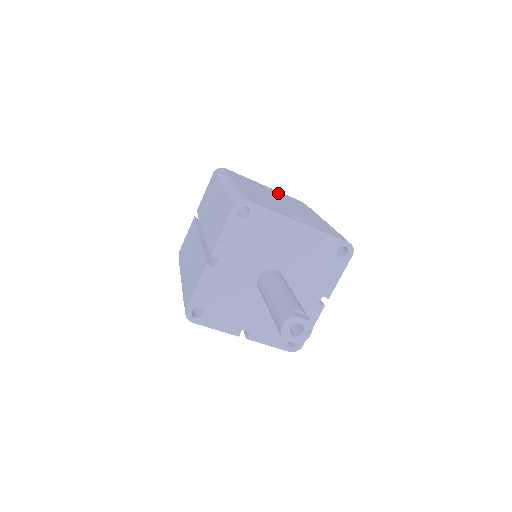
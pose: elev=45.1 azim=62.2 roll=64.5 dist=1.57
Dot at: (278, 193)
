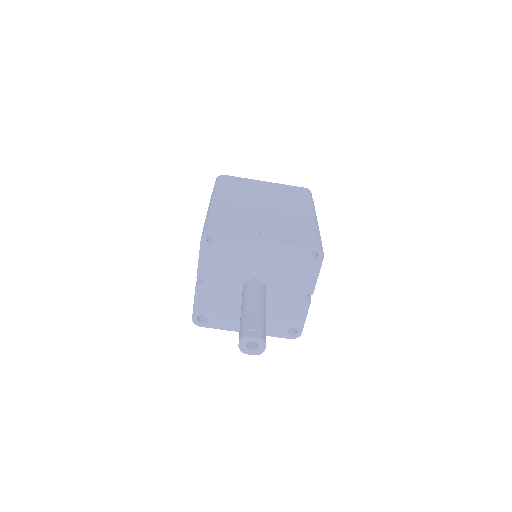
Dot at: (276, 188)
